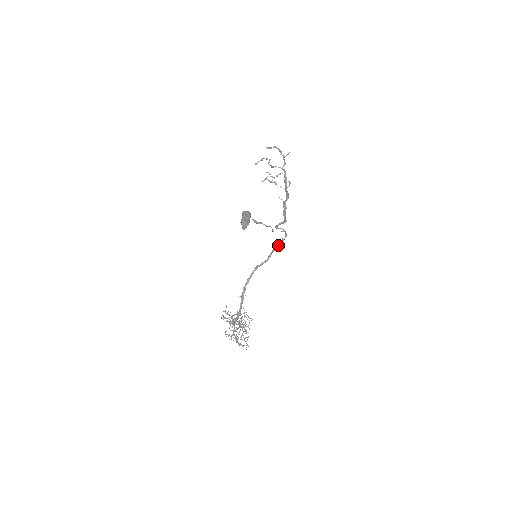
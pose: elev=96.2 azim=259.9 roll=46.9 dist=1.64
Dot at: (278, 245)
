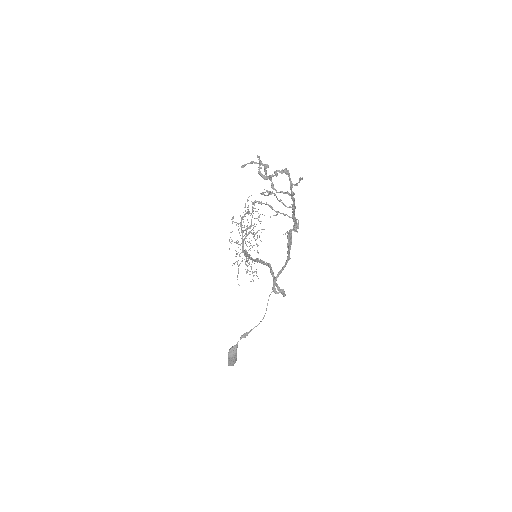
Dot at: (277, 289)
